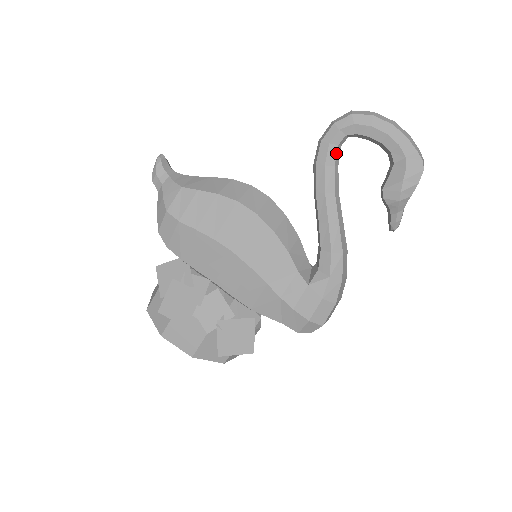
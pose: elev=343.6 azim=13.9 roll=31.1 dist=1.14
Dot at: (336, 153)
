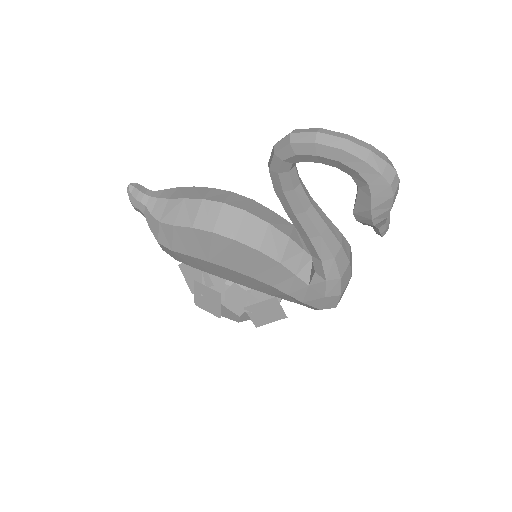
Dot at: (290, 179)
